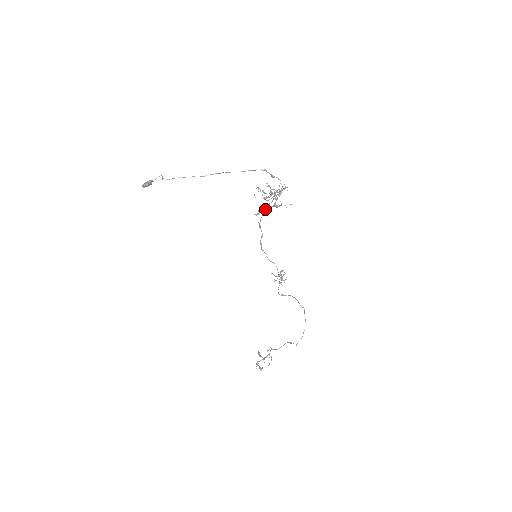
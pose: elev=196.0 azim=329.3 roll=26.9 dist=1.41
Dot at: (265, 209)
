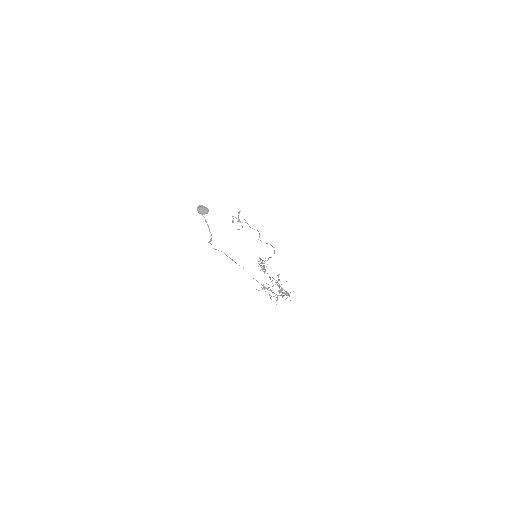
Dot at: (272, 280)
